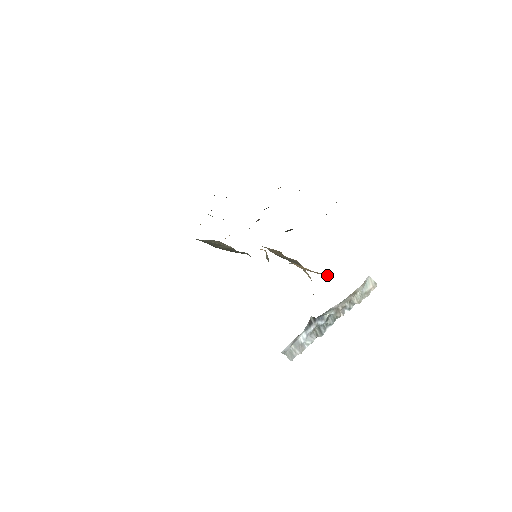
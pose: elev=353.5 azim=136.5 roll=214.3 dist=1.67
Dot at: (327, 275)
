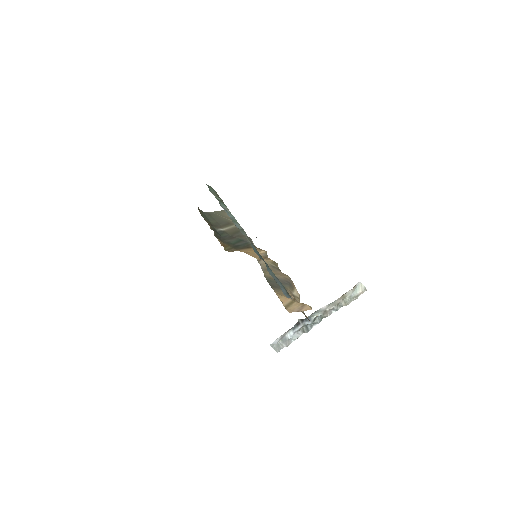
Dot at: (311, 308)
